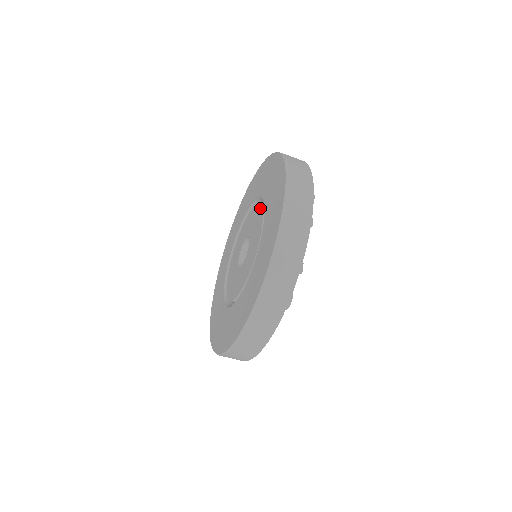
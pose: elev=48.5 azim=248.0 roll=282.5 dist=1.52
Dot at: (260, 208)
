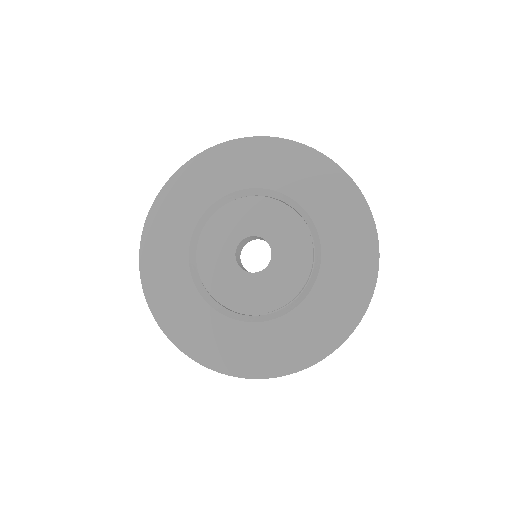
Dot at: (287, 208)
